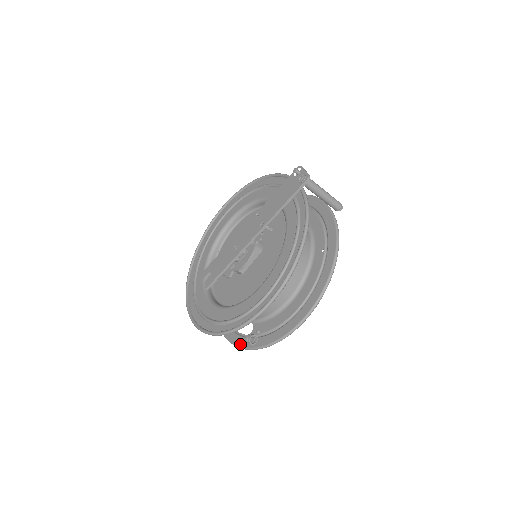
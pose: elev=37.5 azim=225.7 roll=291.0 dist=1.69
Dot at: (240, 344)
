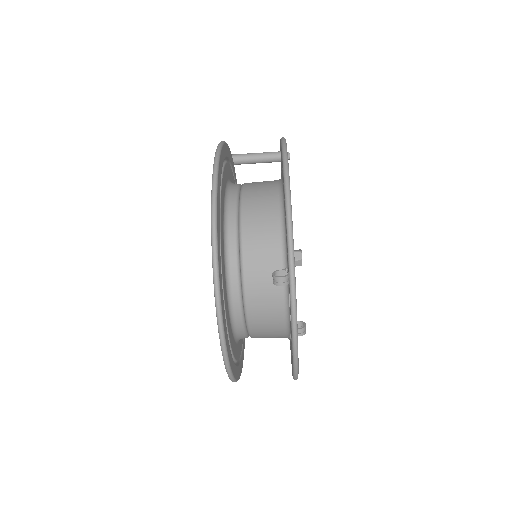
Dot at: occluded
